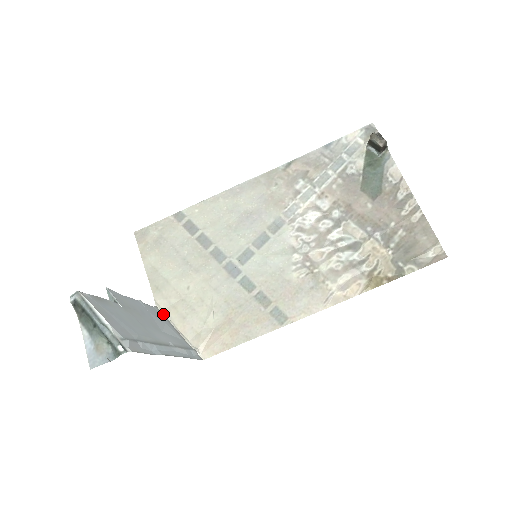
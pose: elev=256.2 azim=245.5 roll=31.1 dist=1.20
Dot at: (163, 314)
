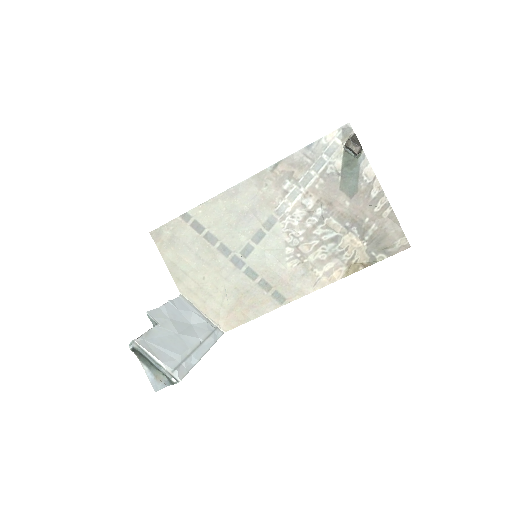
Dot at: (187, 300)
